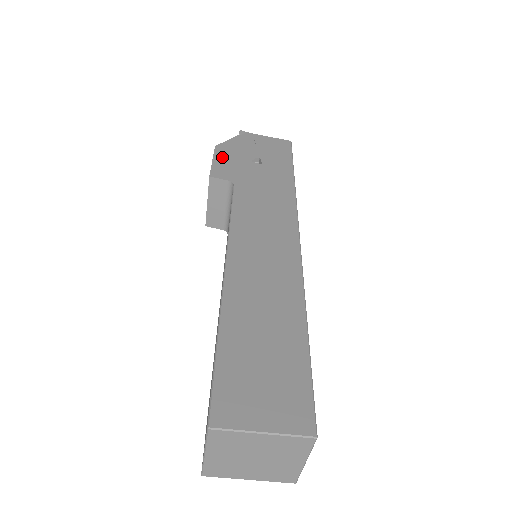
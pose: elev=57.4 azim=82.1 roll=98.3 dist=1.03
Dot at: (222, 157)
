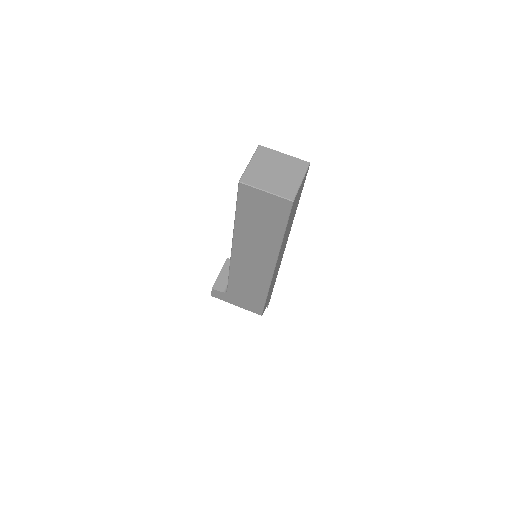
Dot at: occluded
